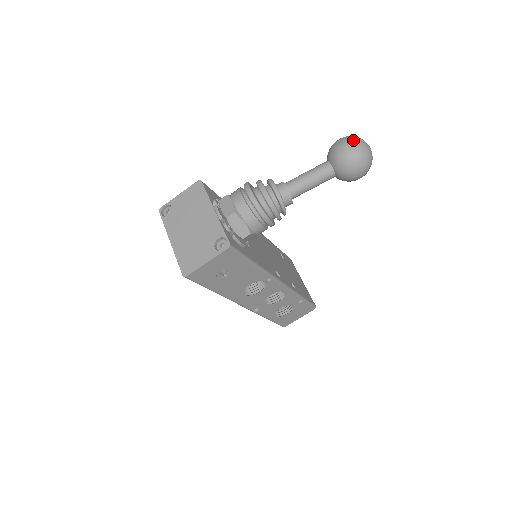
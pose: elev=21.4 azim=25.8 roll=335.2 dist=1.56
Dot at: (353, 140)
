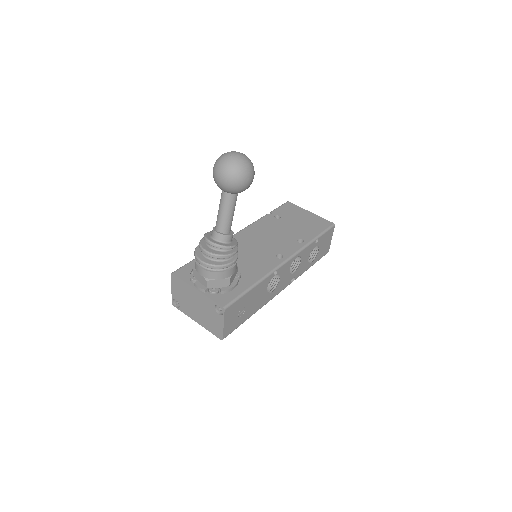
Dot at: (220, 168)
